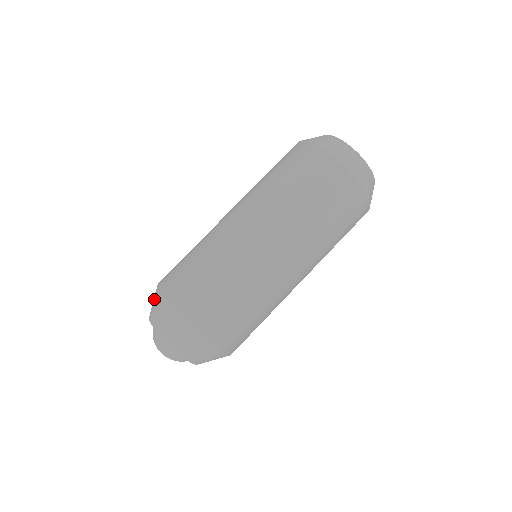
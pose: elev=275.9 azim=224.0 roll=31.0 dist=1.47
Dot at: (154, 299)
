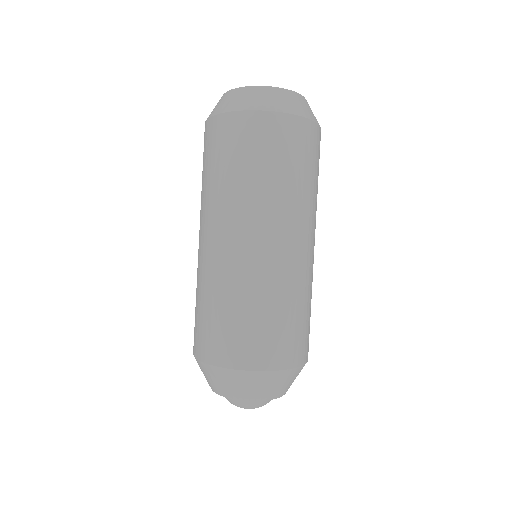
Dot at: (217, 378)
